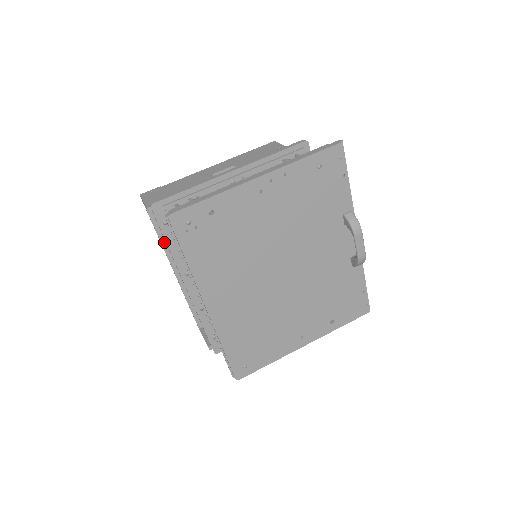
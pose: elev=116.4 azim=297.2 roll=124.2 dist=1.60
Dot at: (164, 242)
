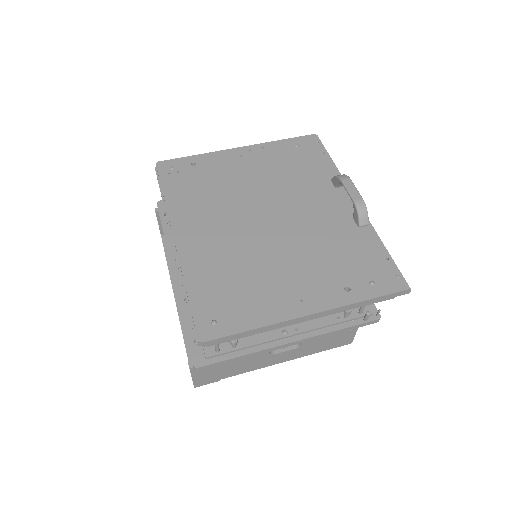
Dot at: occluded
